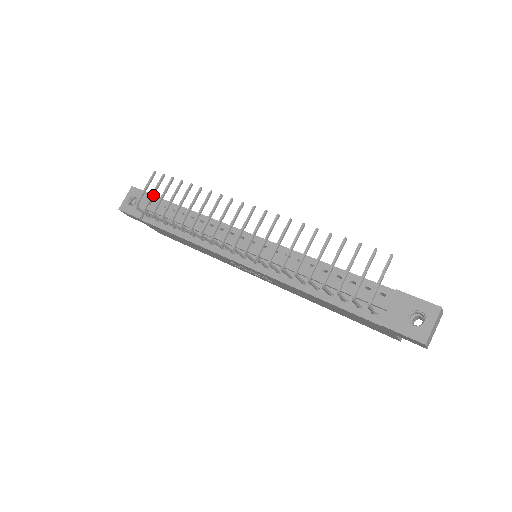
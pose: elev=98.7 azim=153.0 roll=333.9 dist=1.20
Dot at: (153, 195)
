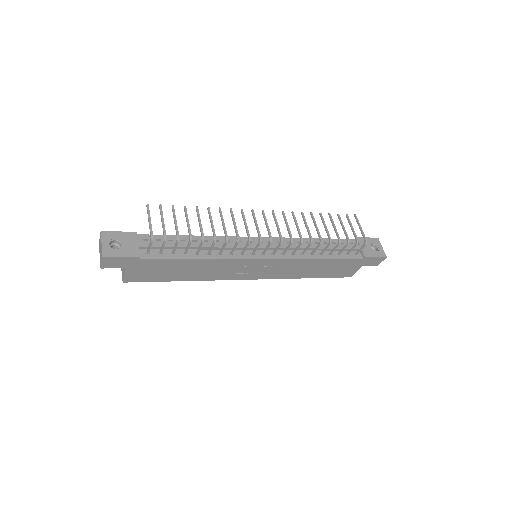
Dot at: (164, 224)
